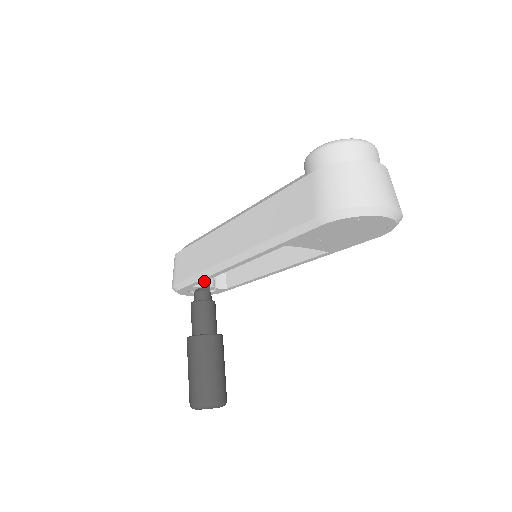
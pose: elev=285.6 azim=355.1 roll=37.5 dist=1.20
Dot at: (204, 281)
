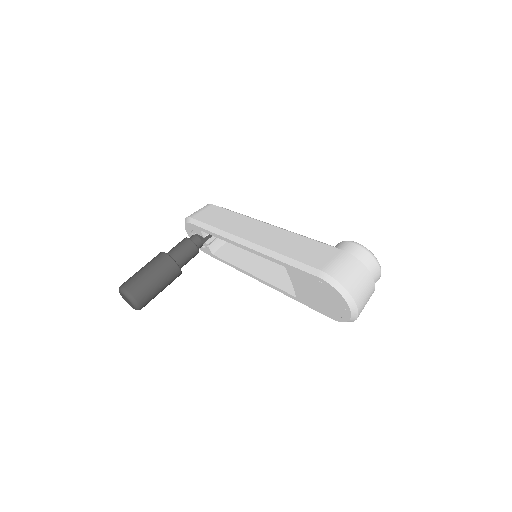
Dot at: occluded
